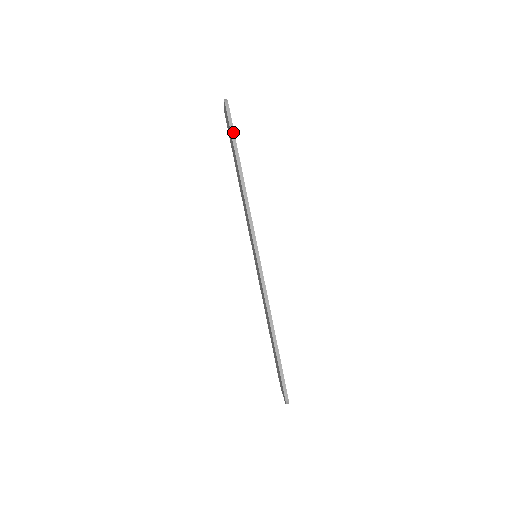
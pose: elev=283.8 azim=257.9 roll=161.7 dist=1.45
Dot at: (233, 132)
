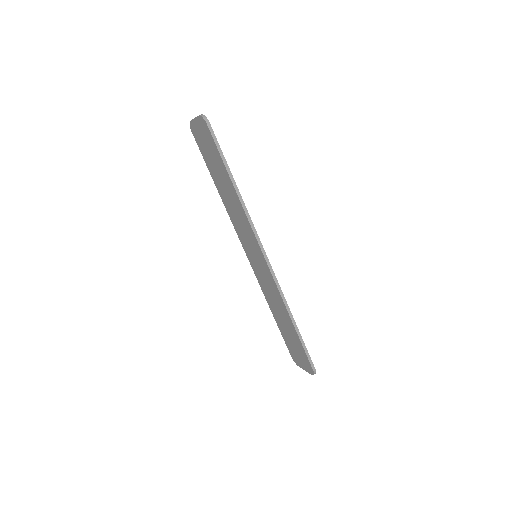
Dot at: (219, 147)
